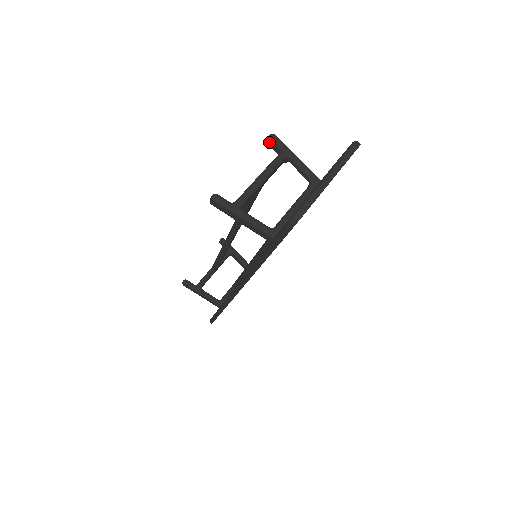
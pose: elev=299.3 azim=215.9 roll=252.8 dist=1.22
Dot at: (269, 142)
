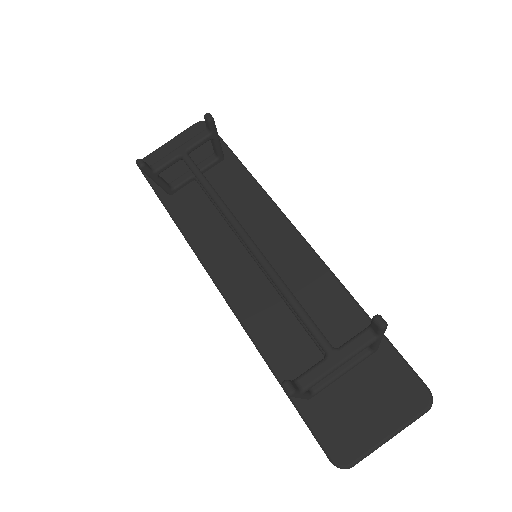
Dot at: (375, 325)
